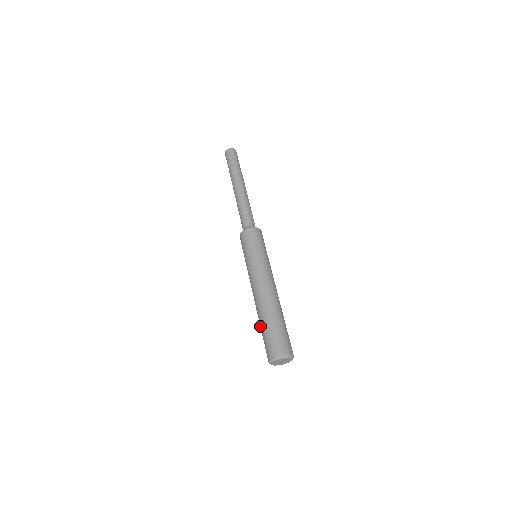
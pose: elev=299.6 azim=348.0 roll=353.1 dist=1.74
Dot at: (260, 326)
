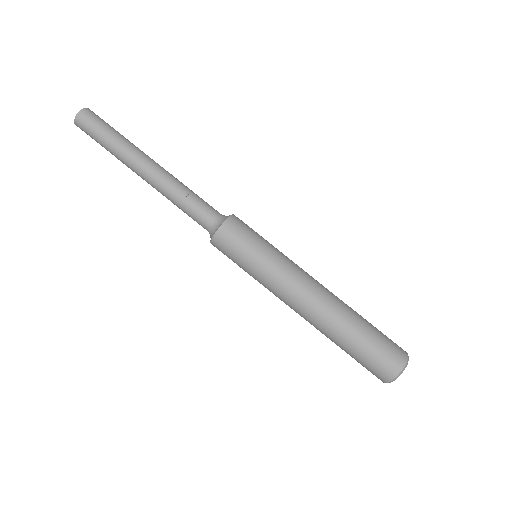
Dot at: occluded
